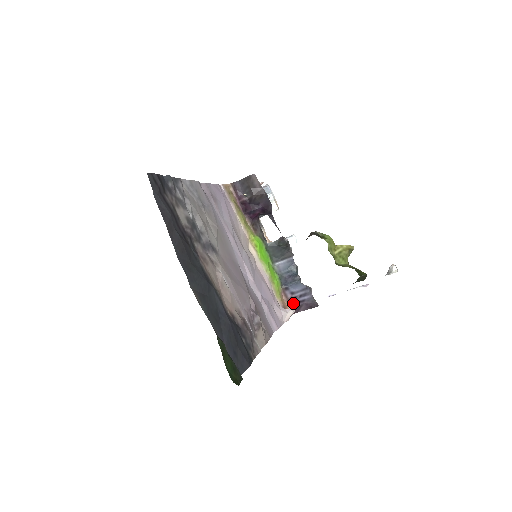
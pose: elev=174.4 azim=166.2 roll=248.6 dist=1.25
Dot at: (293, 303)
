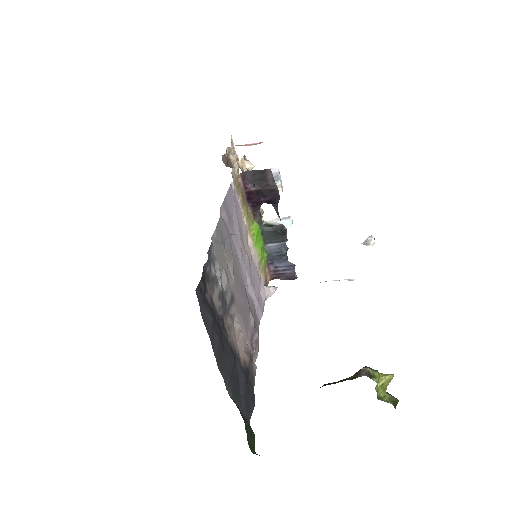
Dot at: (274, 274)
